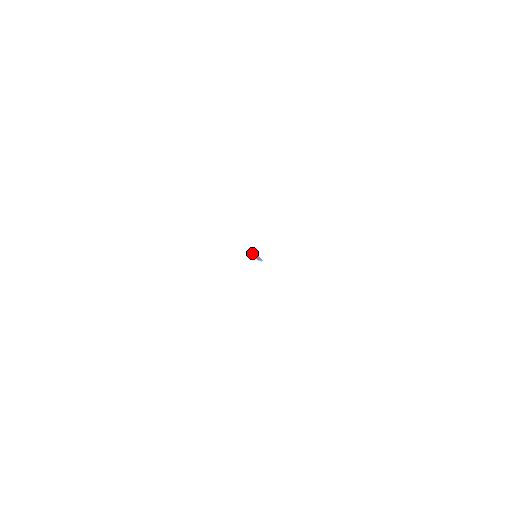
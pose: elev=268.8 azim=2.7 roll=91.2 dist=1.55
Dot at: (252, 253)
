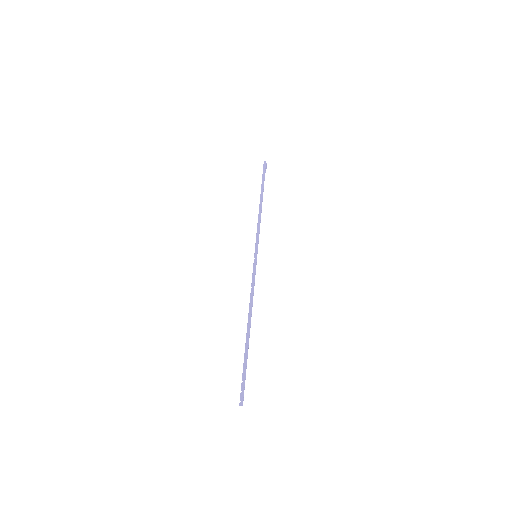
Dot at: occluded
